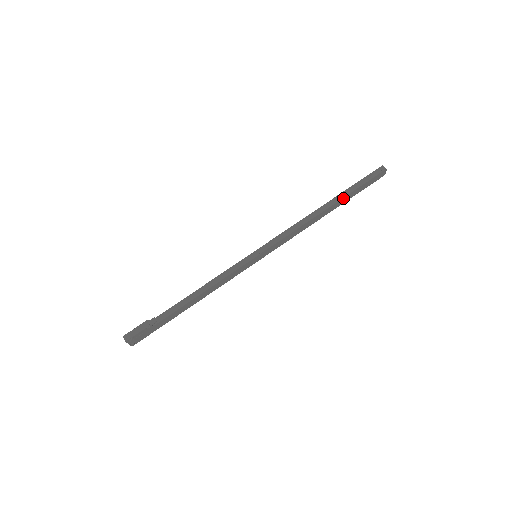
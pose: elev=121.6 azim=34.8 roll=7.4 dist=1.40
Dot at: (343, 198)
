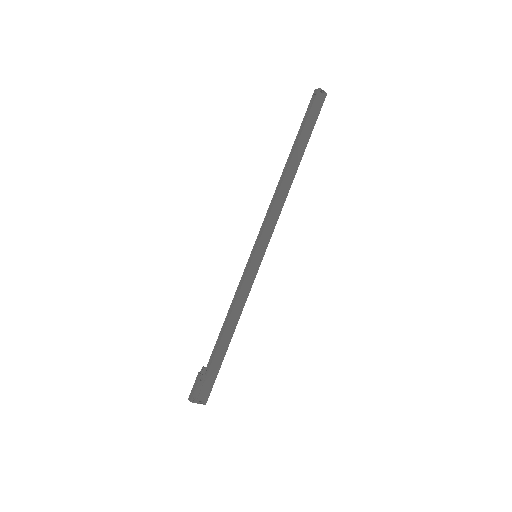
Dot at: (297, 146)
